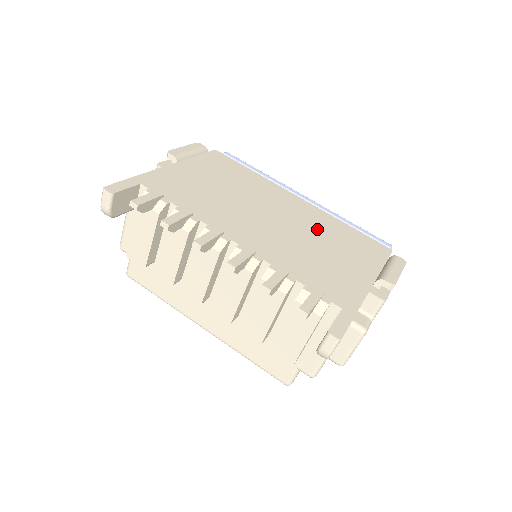
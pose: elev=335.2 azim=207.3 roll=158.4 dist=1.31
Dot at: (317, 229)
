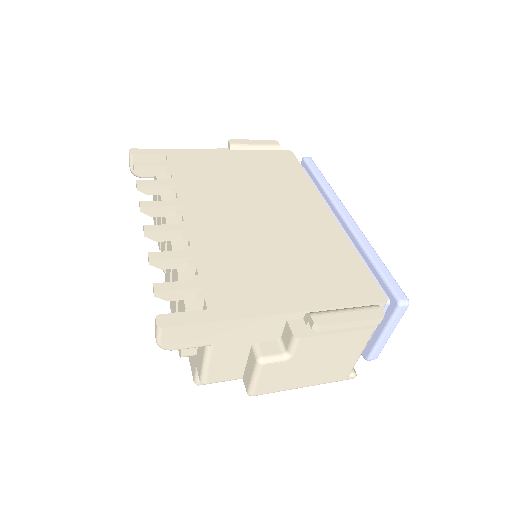
Dot at: (303, 243)
